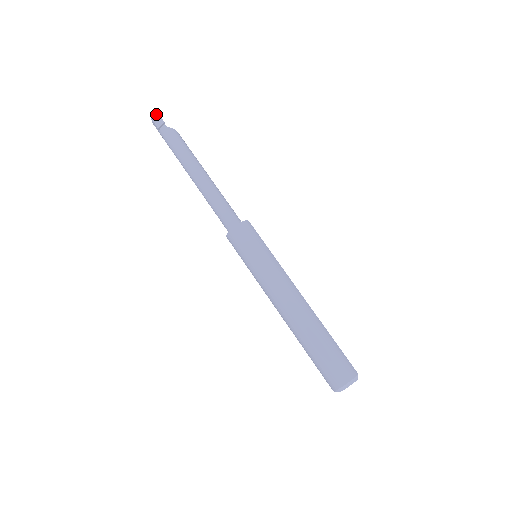
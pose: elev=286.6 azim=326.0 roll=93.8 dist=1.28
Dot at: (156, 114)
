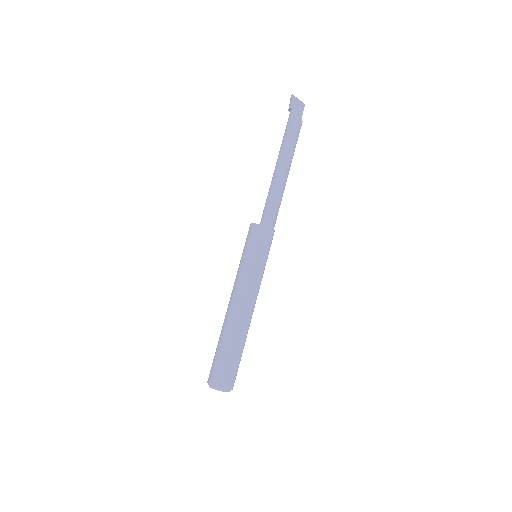
Dot at: (291, 97)
